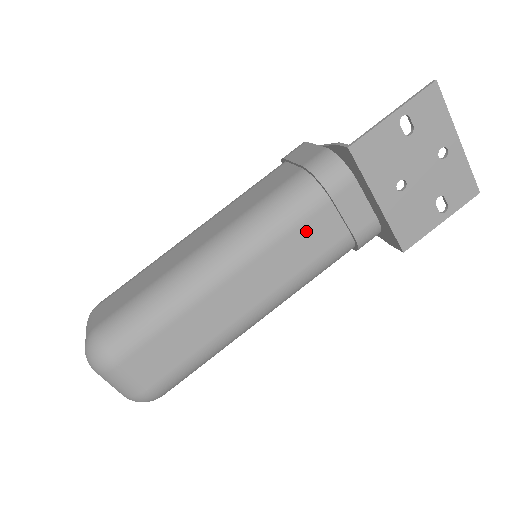
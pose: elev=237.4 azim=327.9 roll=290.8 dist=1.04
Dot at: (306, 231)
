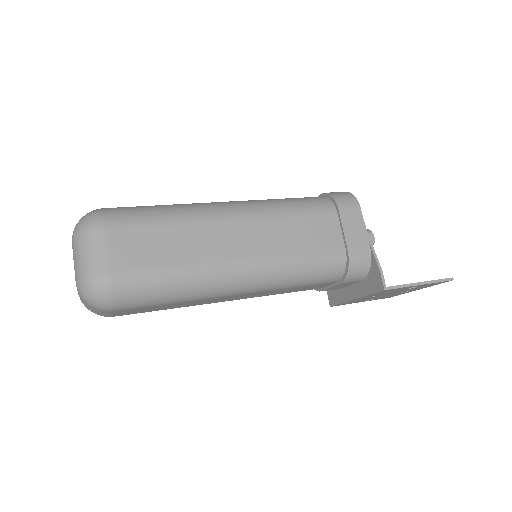
Dot at: (307, 287)
